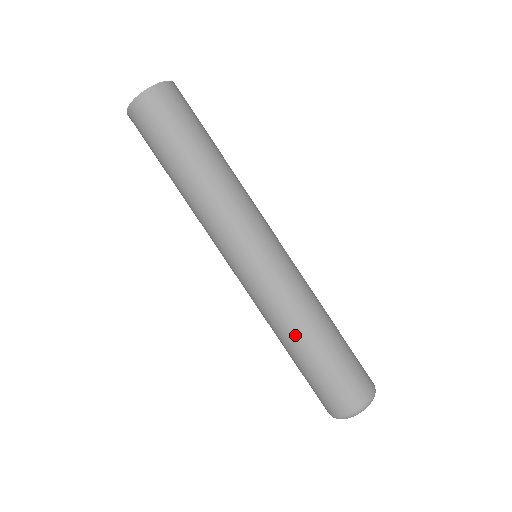
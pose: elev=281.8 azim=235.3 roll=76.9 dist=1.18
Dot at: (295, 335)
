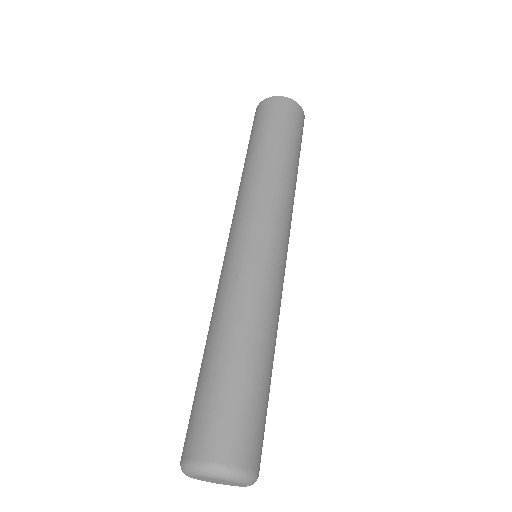
Dot at: (221, 328)
